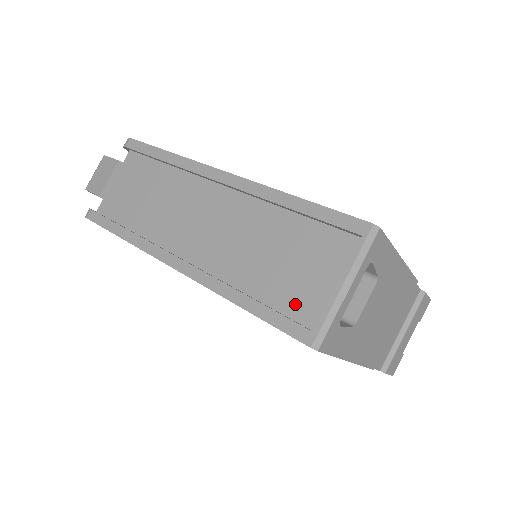
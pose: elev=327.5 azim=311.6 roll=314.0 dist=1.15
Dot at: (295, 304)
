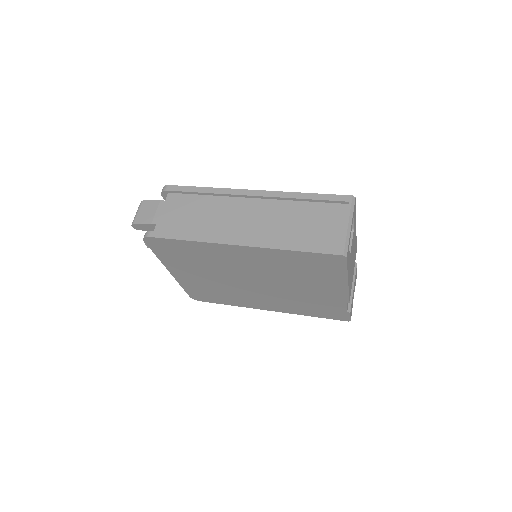
Dot at: (324, 241)
